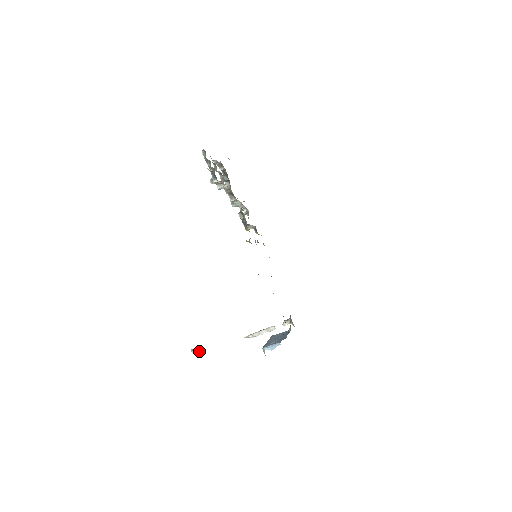
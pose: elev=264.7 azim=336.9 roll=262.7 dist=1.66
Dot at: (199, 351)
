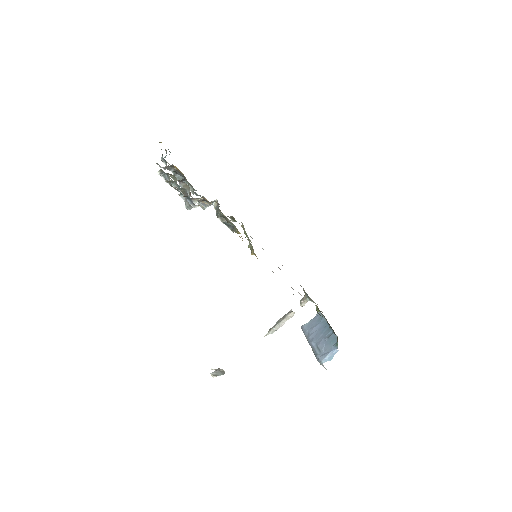
Dot at: (219, 370)
